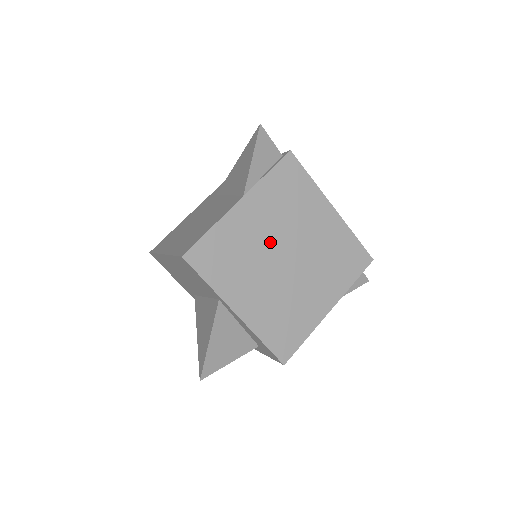
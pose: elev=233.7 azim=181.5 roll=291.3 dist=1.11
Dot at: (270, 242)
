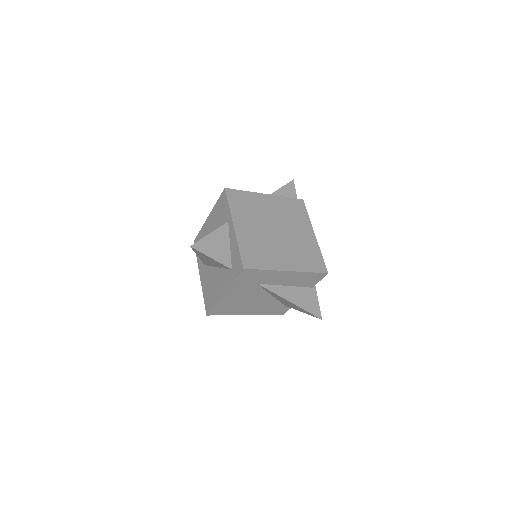
Dot at: (271, 218)
